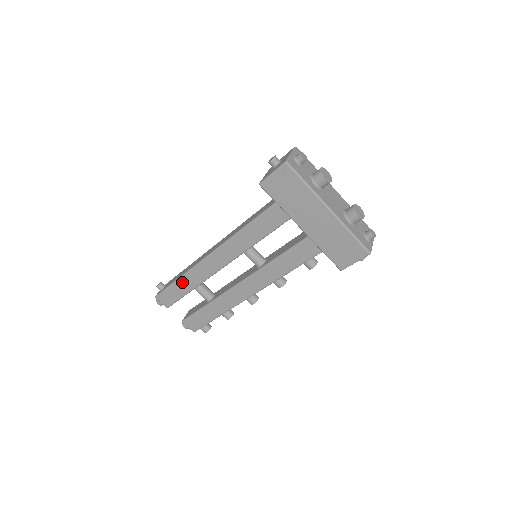
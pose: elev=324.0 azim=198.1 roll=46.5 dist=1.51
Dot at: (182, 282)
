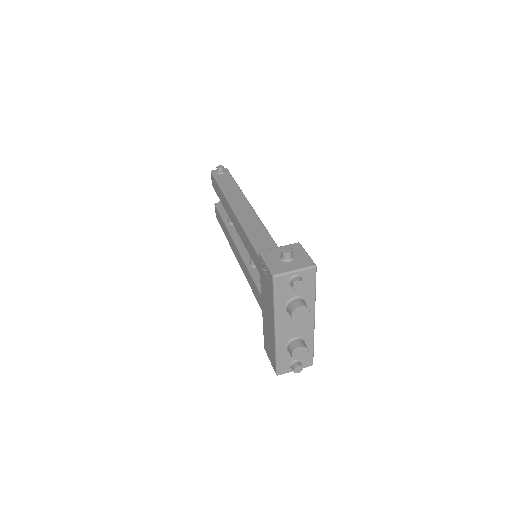
Dot at: (221, 193)
